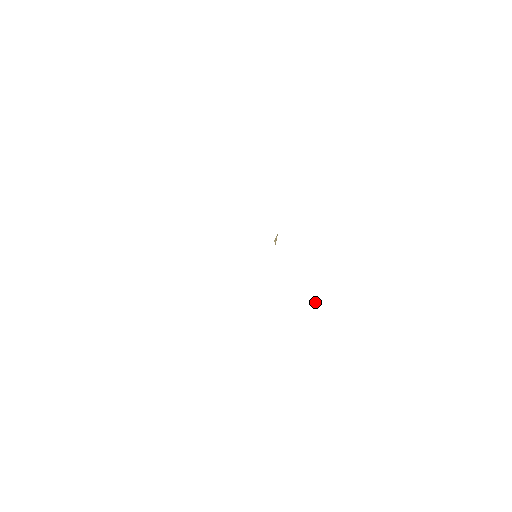
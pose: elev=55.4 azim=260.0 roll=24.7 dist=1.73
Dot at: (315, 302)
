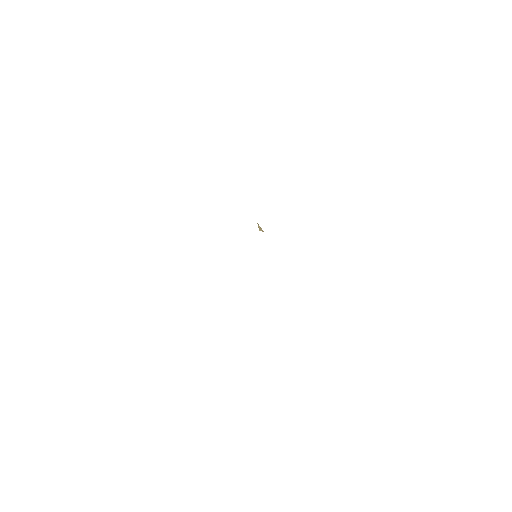
Dot at: occluded
